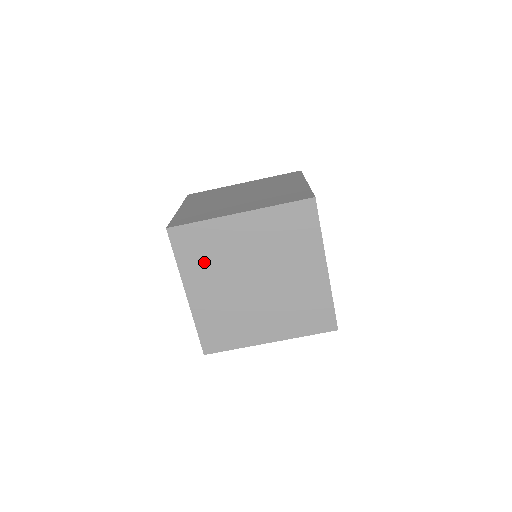
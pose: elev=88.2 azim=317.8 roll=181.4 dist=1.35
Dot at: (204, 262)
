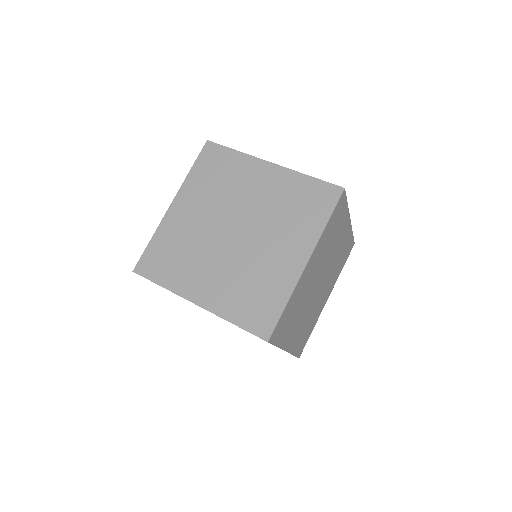
Dot at: (209, 185)
